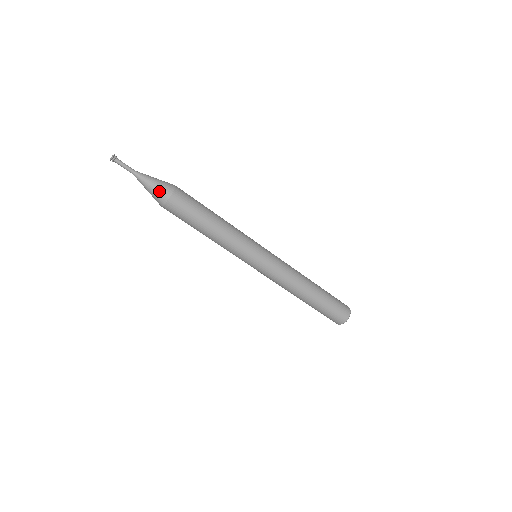
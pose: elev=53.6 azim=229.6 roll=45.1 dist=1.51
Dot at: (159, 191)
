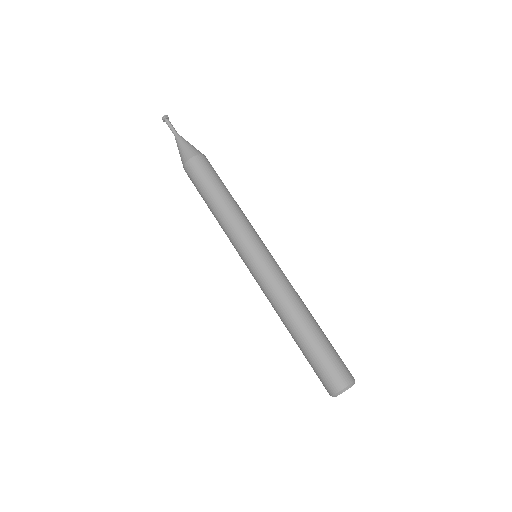
Dot at: (186, 151)
